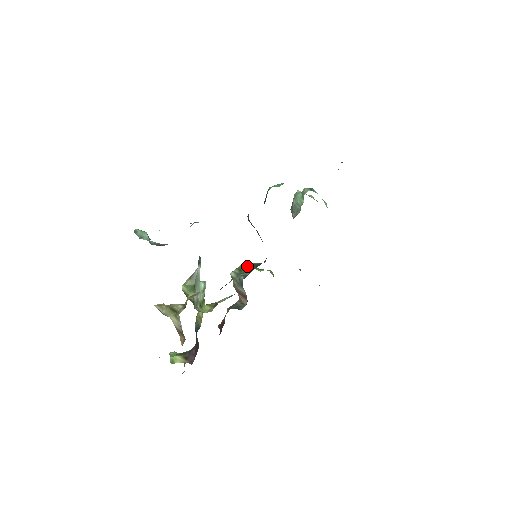
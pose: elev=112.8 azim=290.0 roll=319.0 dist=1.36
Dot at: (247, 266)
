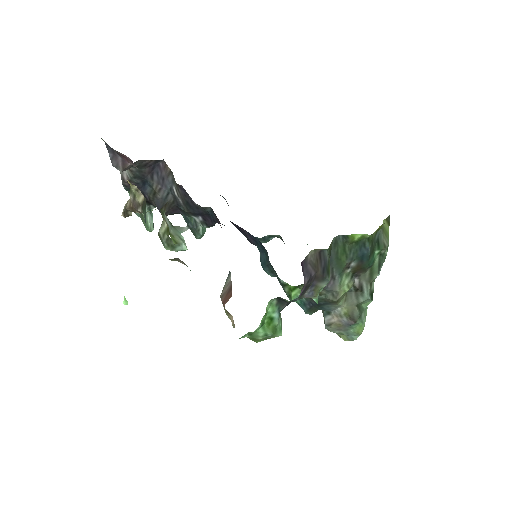
Dot at: occluded
